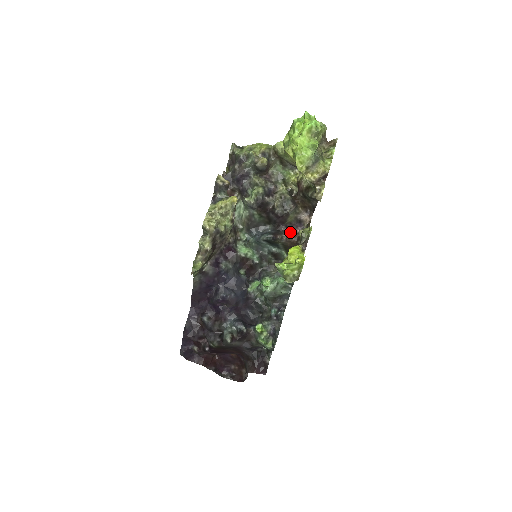
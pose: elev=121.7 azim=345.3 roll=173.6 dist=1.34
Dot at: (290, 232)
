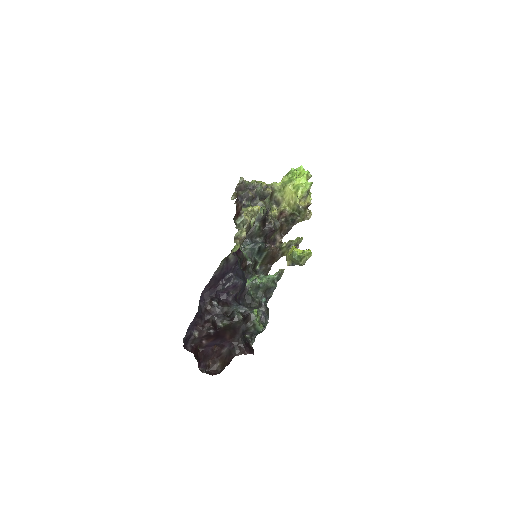
Dot at: (270, 246)
